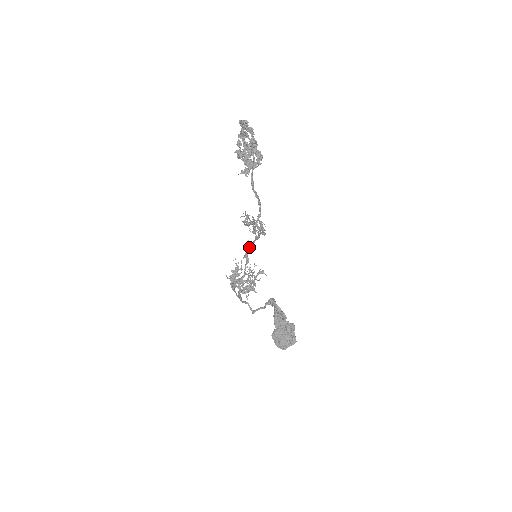
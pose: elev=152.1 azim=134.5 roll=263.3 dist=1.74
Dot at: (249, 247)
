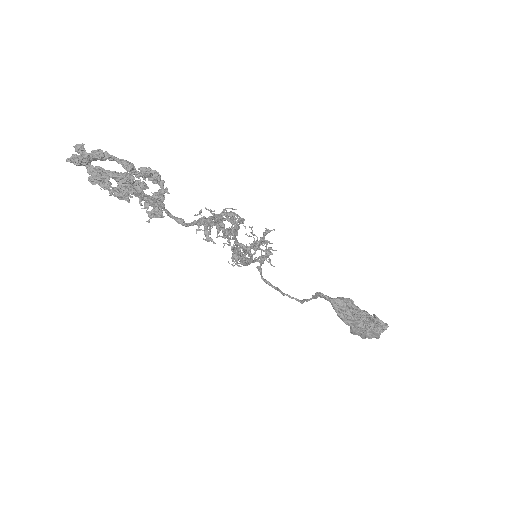
Dot at: (233, 238)
